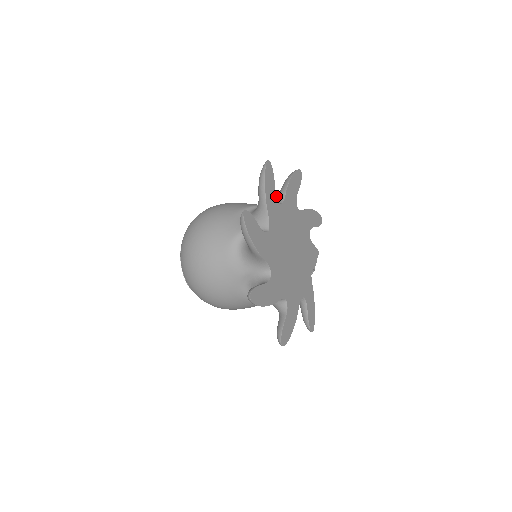
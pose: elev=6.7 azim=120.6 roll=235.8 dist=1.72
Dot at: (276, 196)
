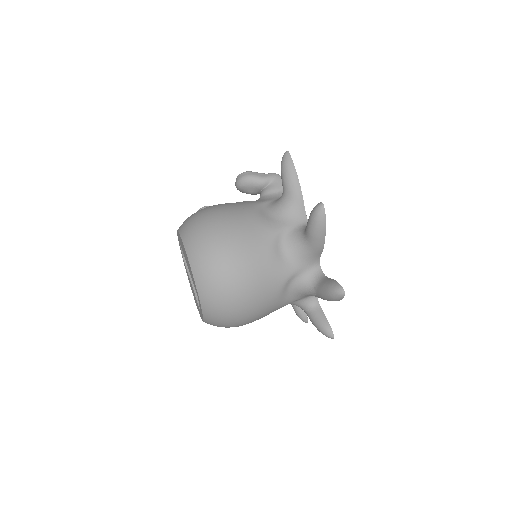
Dot at: (325, 276)
